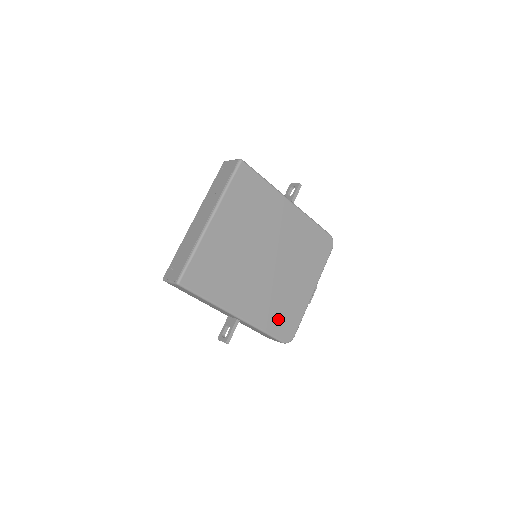
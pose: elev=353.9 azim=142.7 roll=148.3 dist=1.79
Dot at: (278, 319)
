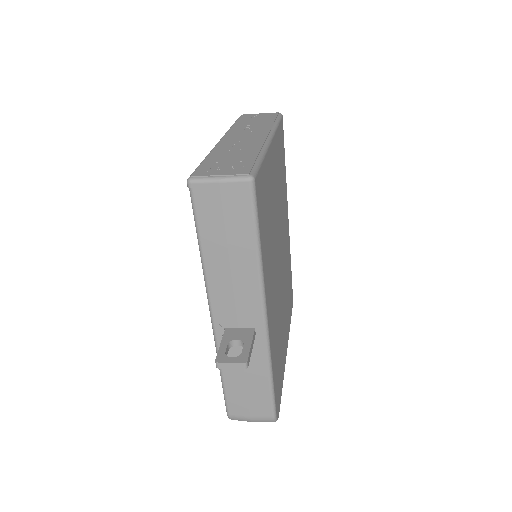
Dot at: (277, 367)
